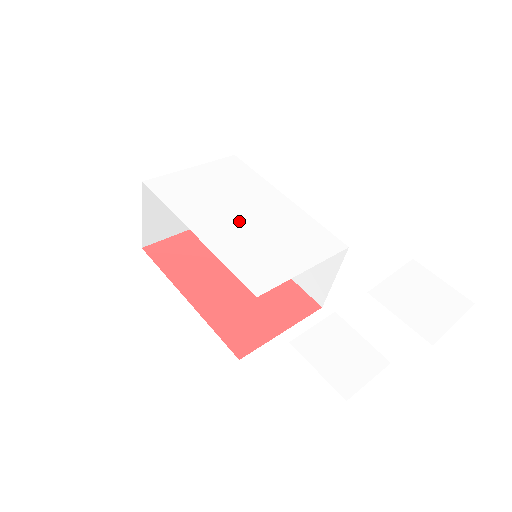
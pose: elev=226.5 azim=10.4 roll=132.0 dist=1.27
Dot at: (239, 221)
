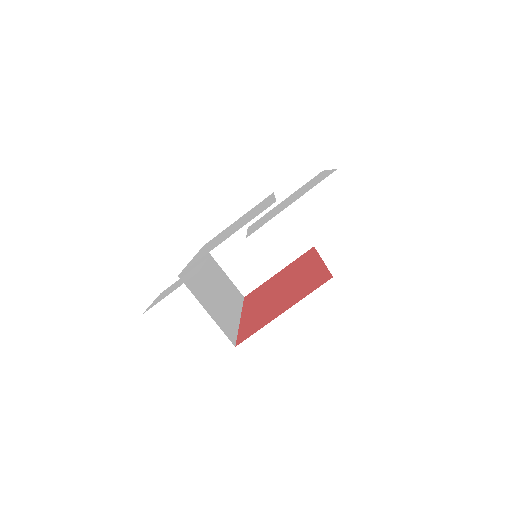
Dot at: occluded
